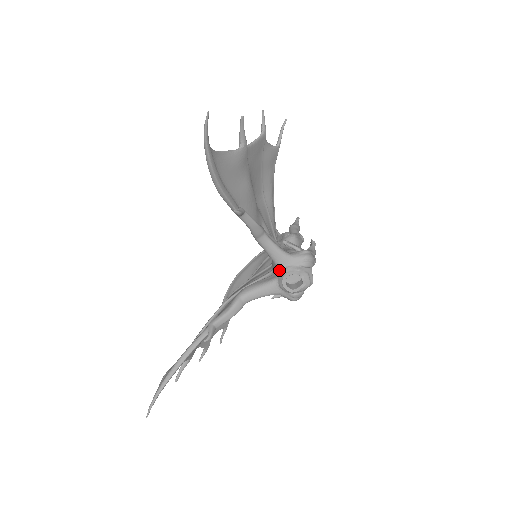
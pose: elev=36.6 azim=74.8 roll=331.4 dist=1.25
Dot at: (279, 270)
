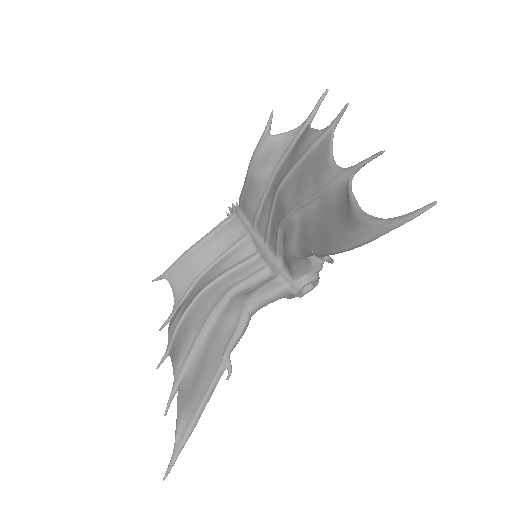
Dot at: (295, 279)
